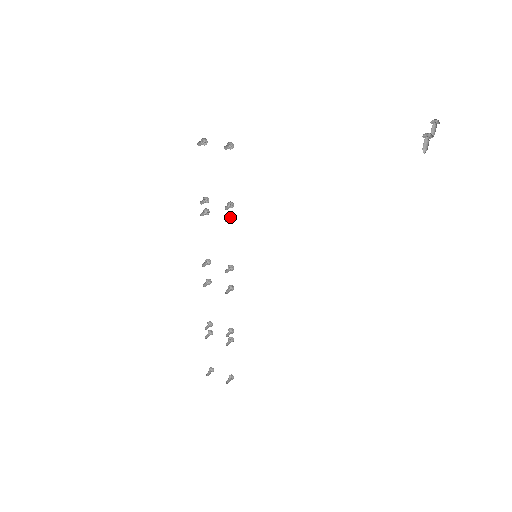
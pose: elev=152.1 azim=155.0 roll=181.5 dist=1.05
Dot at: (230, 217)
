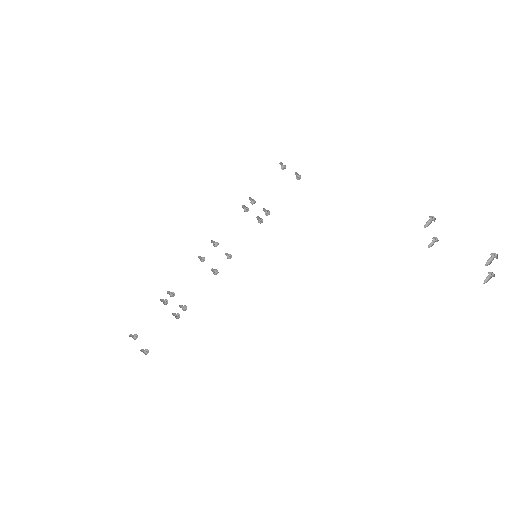
Dot at: (260, 222)
